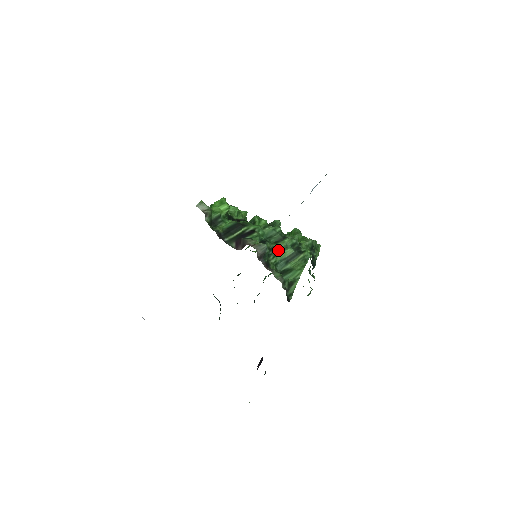
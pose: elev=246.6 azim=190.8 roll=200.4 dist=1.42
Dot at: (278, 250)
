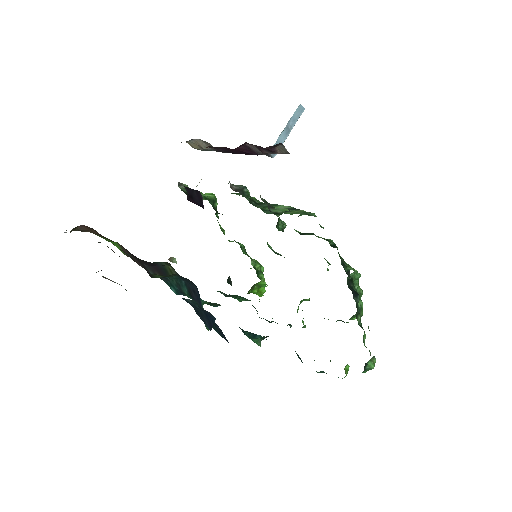
Dot at: occluded
